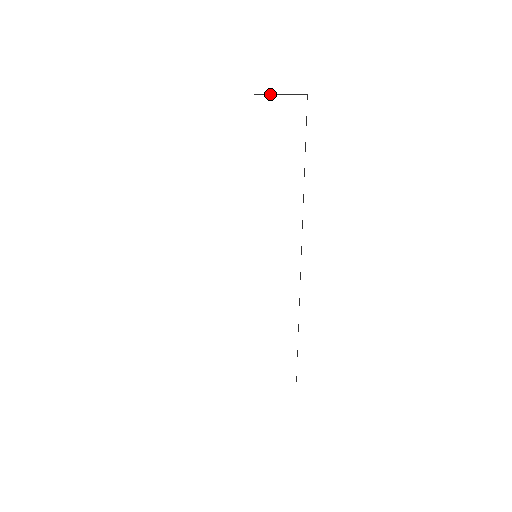
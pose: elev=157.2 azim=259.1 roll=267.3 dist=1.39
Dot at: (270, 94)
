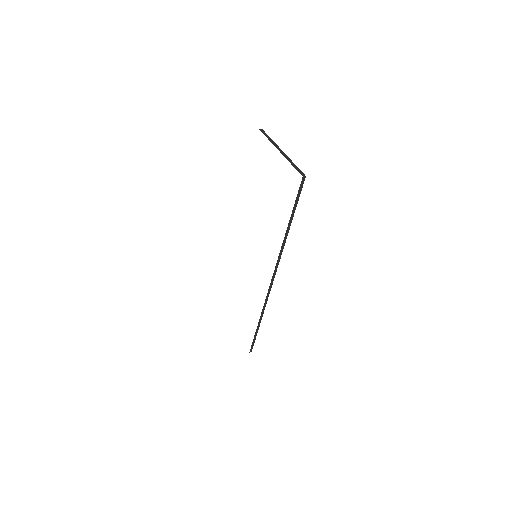
Dot at: (287, 158)
